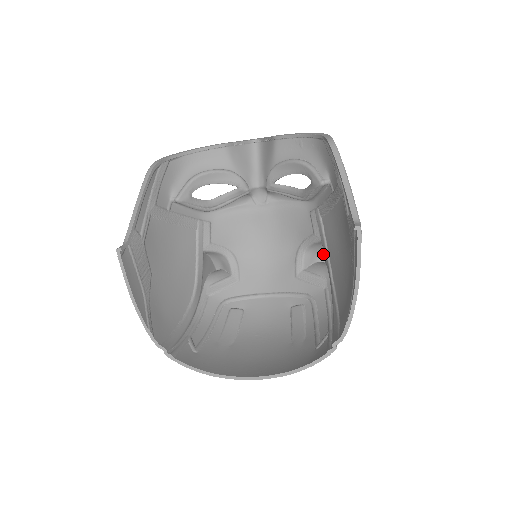
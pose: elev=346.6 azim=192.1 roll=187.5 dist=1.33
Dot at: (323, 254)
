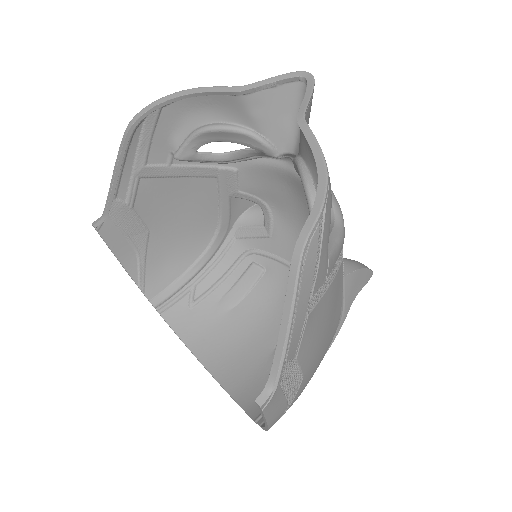
Dot at: occluded
